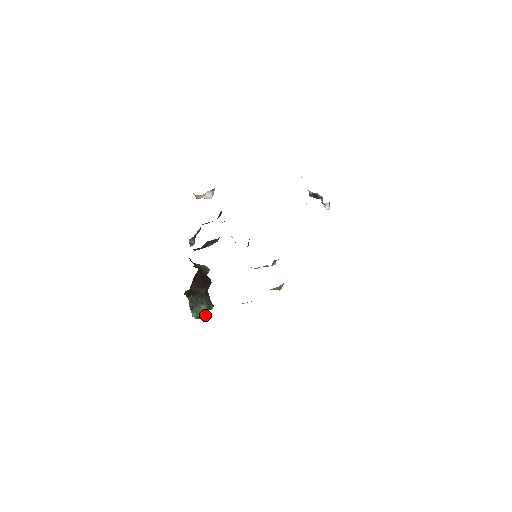
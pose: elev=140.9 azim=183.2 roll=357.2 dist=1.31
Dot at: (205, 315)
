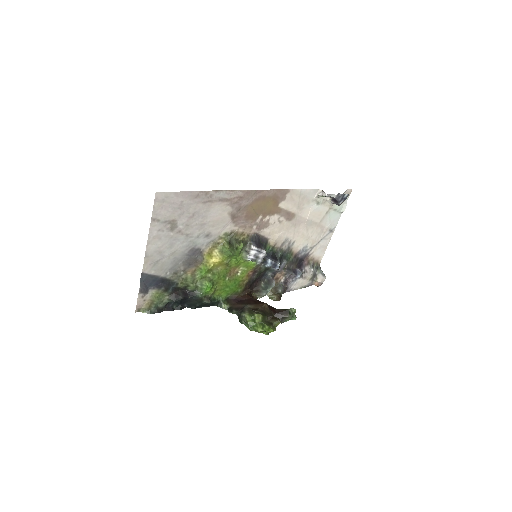
Dot at: (265, 328)
